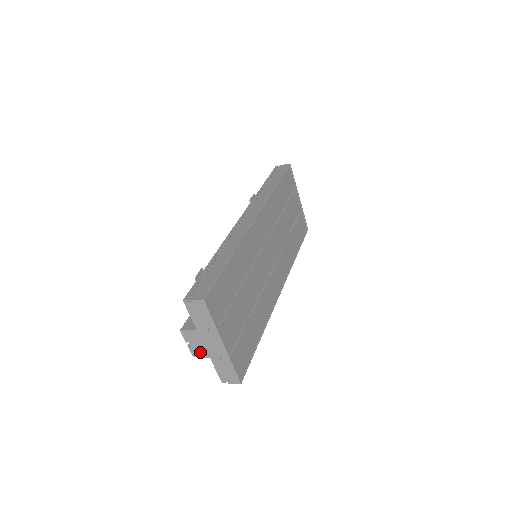
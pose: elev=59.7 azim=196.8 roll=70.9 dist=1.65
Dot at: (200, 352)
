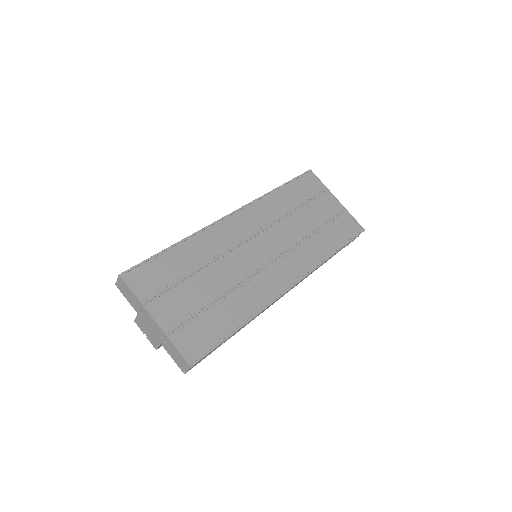
Dot at: (154, 340)
